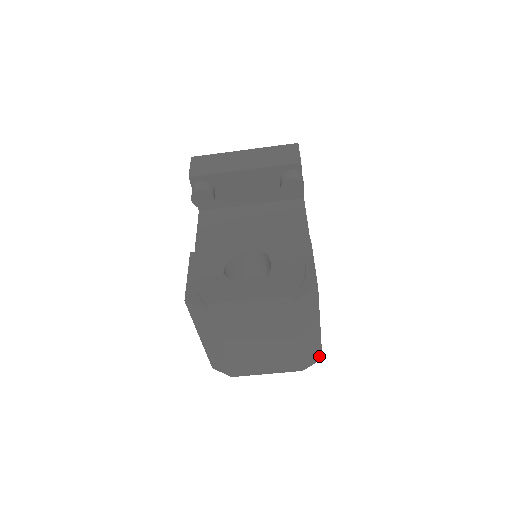
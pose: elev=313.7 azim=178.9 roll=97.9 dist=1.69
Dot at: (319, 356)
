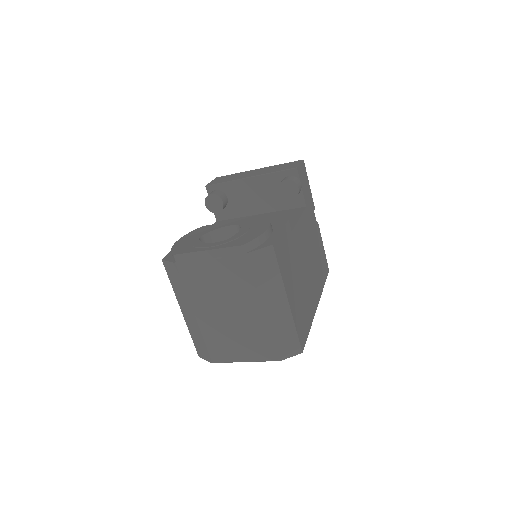
Dot at: (297, 347)
